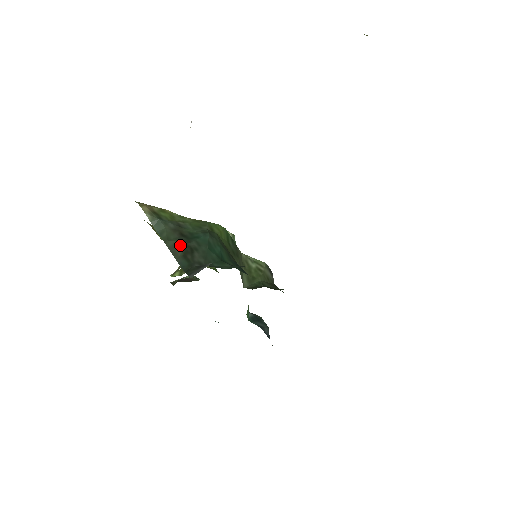
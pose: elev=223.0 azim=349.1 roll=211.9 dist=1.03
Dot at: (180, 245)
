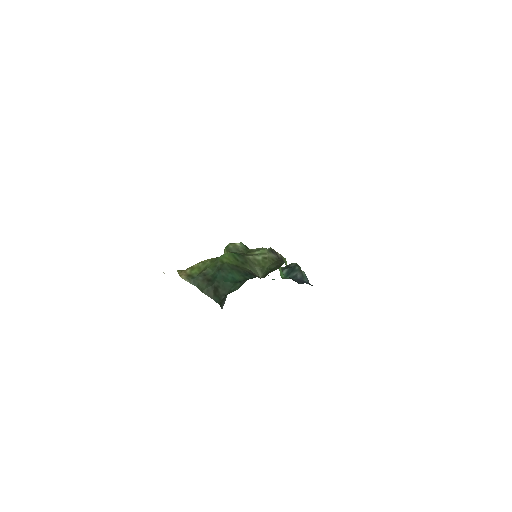
Dot at: (210, 289)
